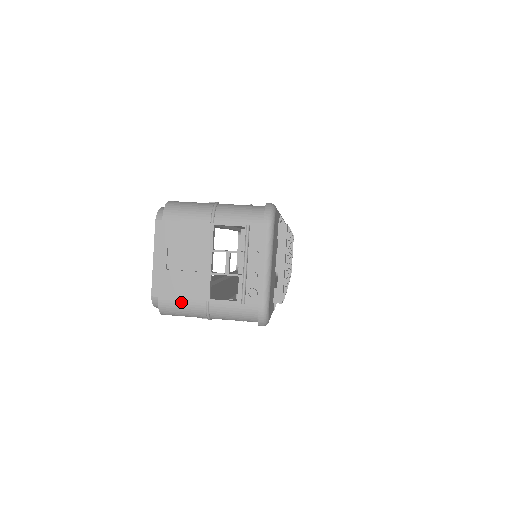
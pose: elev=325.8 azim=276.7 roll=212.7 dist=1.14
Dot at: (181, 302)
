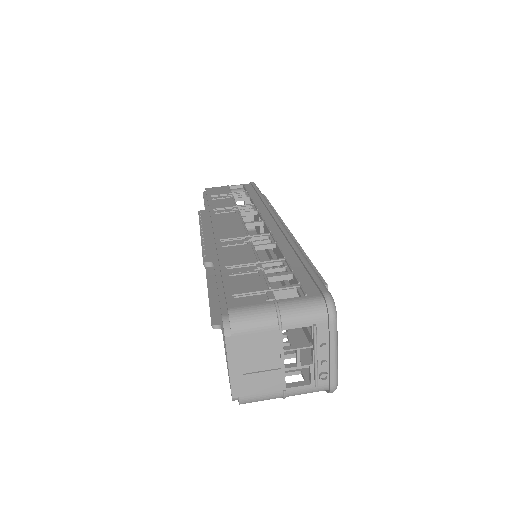
Dot at: (260, 396)
